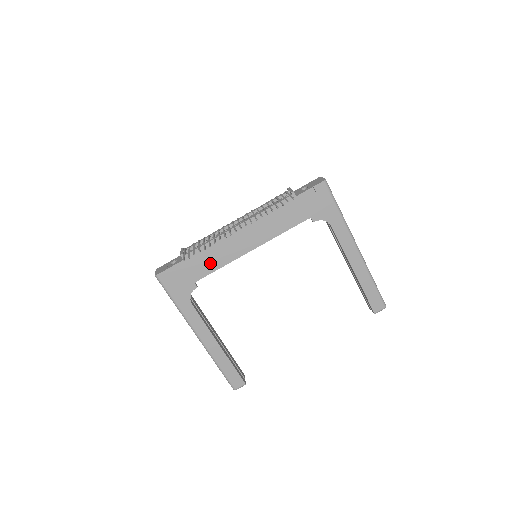
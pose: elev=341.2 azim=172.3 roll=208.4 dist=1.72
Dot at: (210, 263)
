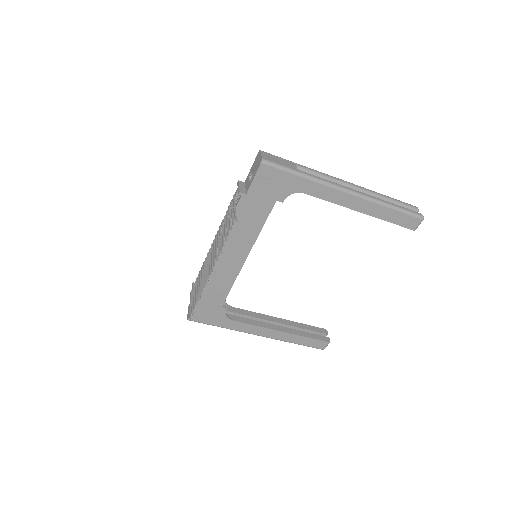
Dot at: (220, 288)
